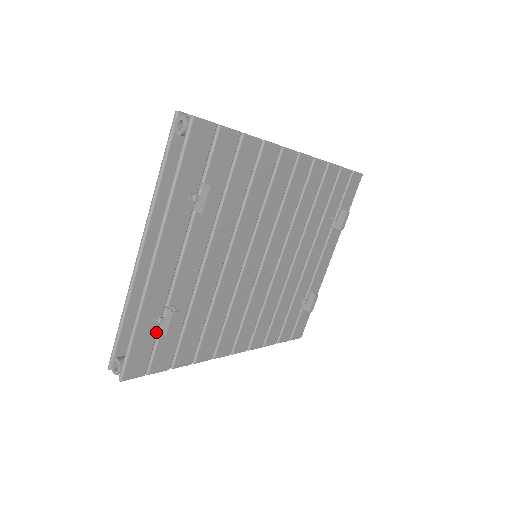
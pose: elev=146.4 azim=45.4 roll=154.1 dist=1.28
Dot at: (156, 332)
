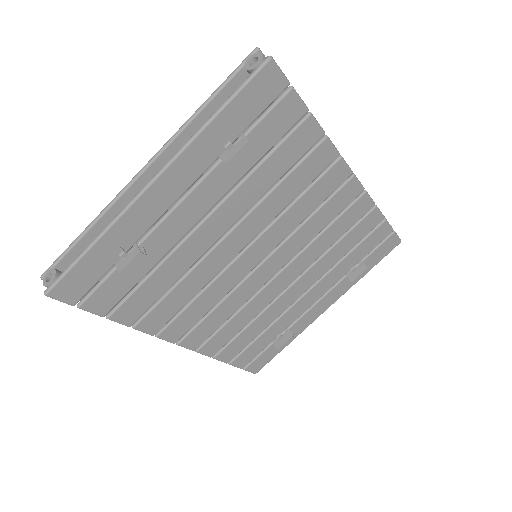
Dot at: (111, 265)
